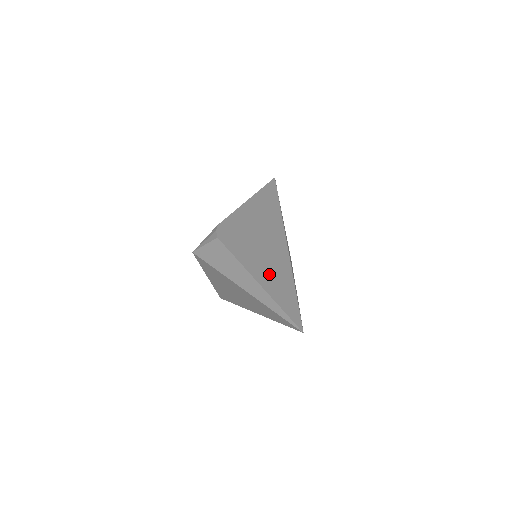
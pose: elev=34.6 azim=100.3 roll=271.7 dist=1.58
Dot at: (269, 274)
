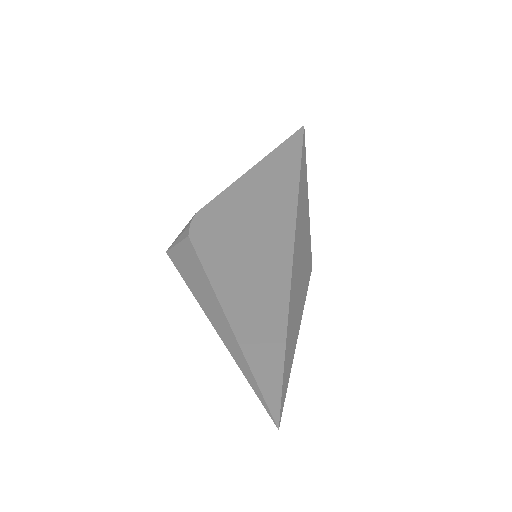
Dot at: (250, 303)
